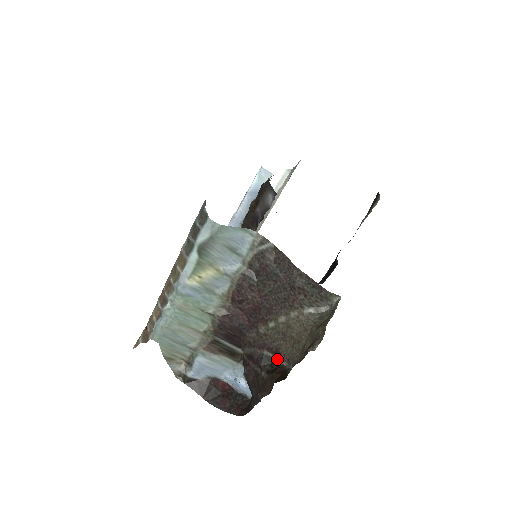
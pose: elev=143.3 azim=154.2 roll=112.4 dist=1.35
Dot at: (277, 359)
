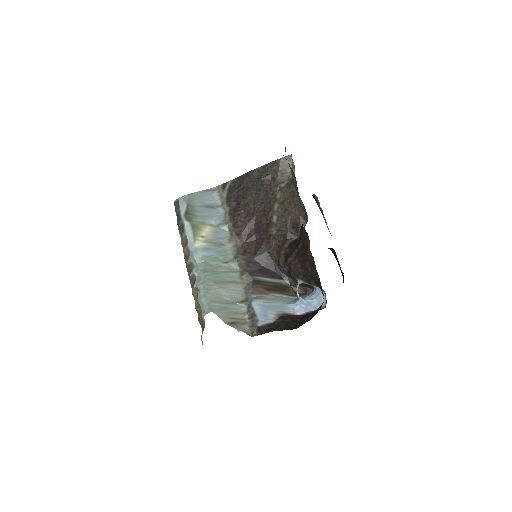
Dot at: (299, 230)
